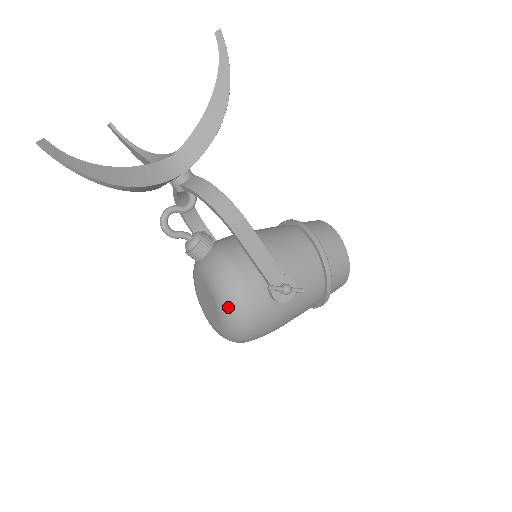
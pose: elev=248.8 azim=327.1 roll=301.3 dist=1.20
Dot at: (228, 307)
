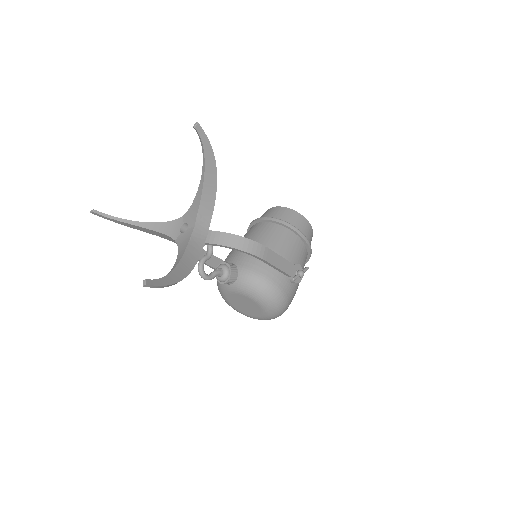
Dot at: (271, 304)
